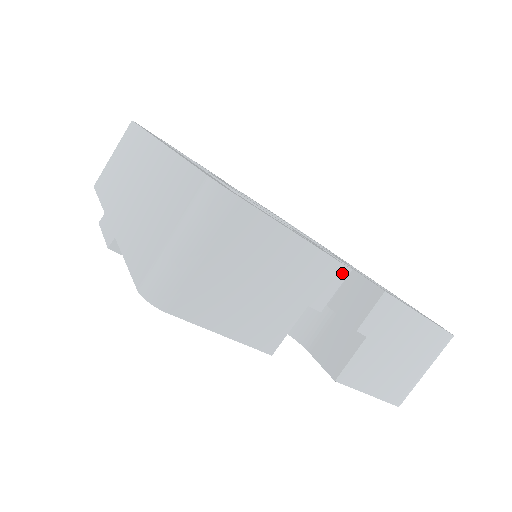
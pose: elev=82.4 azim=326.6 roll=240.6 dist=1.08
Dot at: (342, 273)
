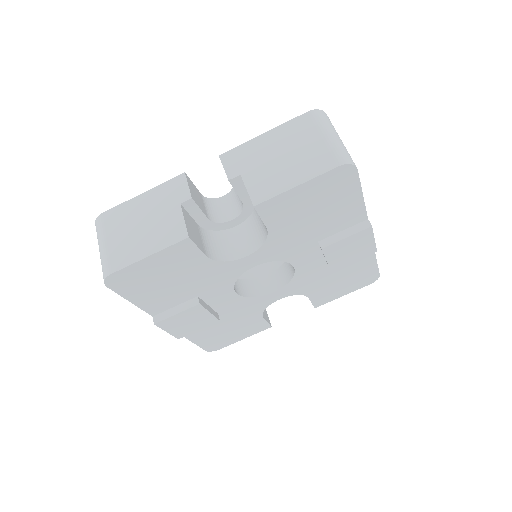
Dot at: (181, 179)
